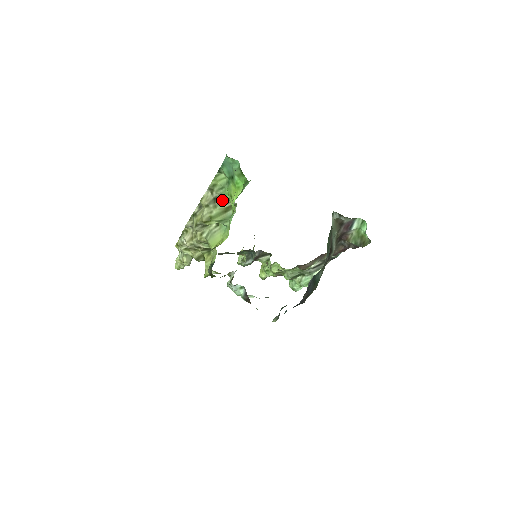
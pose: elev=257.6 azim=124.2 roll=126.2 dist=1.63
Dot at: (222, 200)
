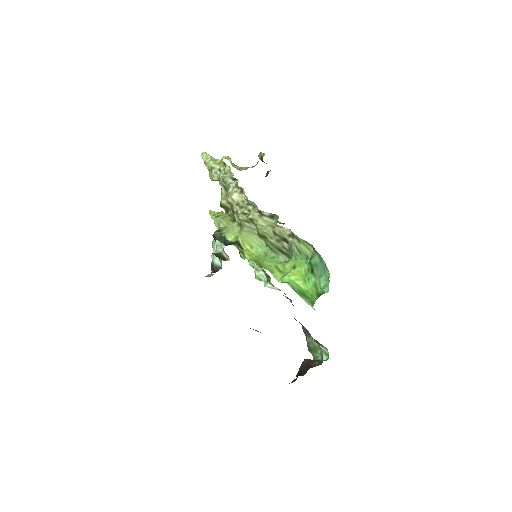
Dot at: (288, 247)
